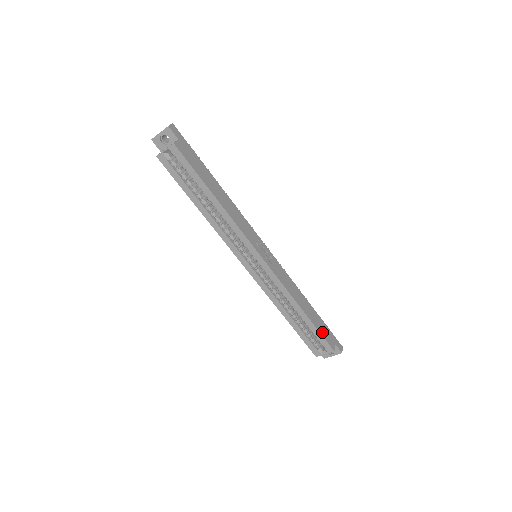
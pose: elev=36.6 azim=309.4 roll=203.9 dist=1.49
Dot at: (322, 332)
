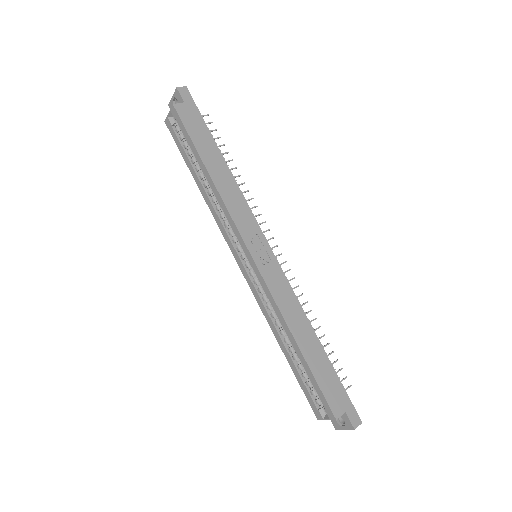
Dot at: (323, 384)
